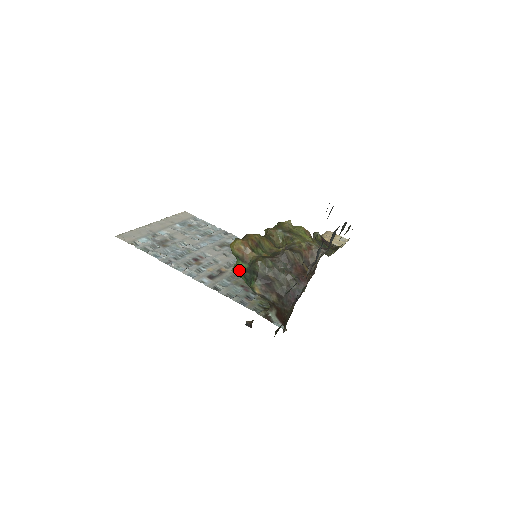
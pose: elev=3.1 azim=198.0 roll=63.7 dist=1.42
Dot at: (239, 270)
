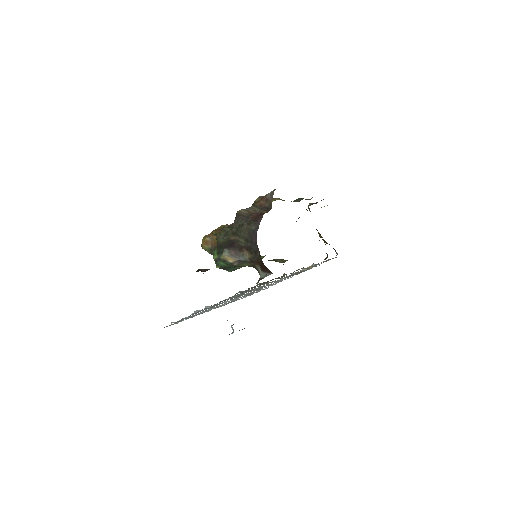
Dot at: (214, 259)
